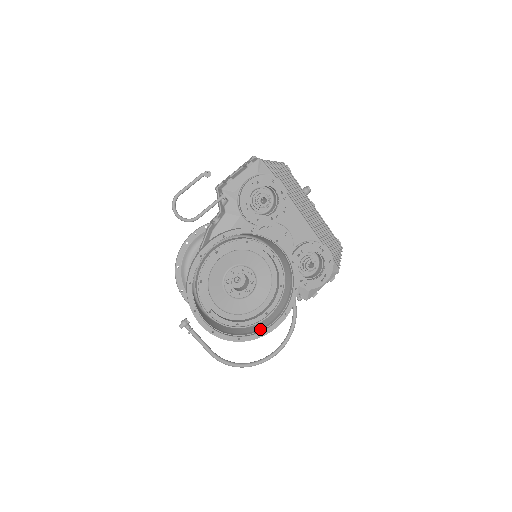
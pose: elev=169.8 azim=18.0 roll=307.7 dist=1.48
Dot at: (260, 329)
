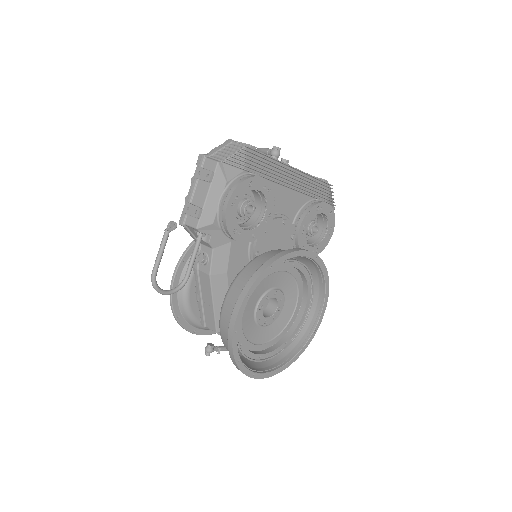
Dot at: (308, 331)
